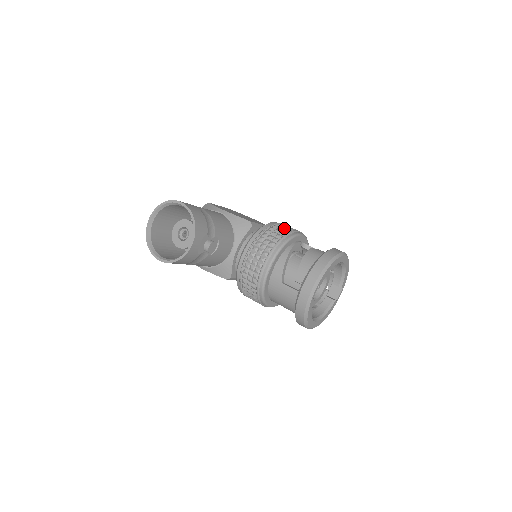
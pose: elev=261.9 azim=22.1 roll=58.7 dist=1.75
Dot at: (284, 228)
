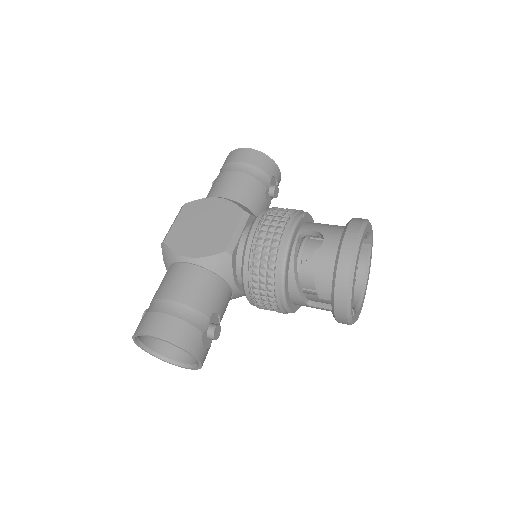
Dot at: (268, 244)
